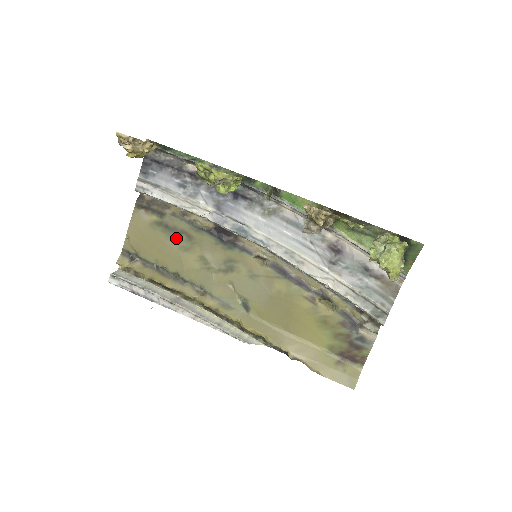
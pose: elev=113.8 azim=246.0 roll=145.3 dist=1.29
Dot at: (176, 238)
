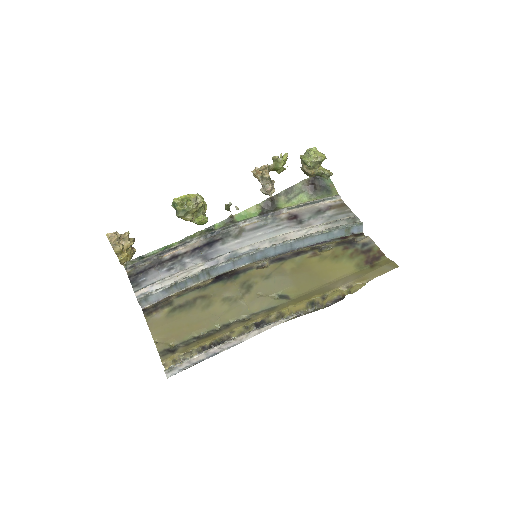
Dot at: (194, 306)
